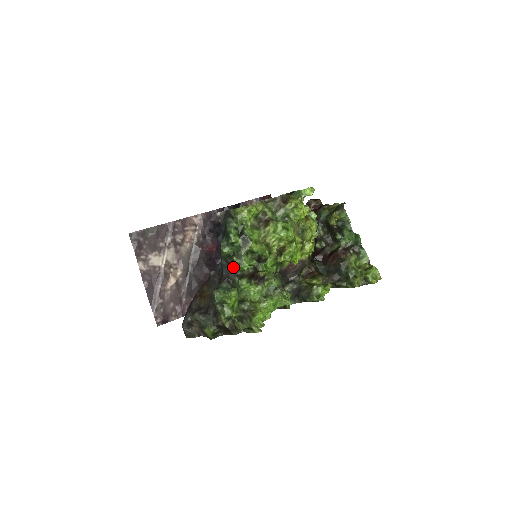
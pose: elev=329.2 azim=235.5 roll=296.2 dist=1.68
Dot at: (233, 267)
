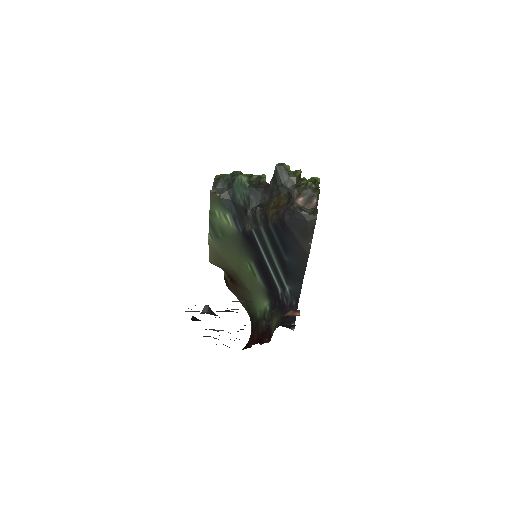
Dot at: (260, 183)
